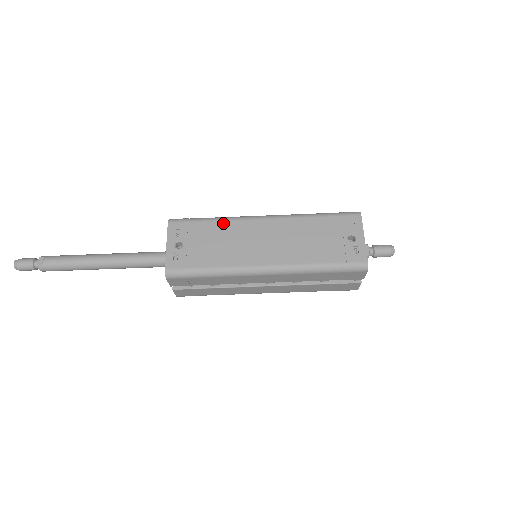
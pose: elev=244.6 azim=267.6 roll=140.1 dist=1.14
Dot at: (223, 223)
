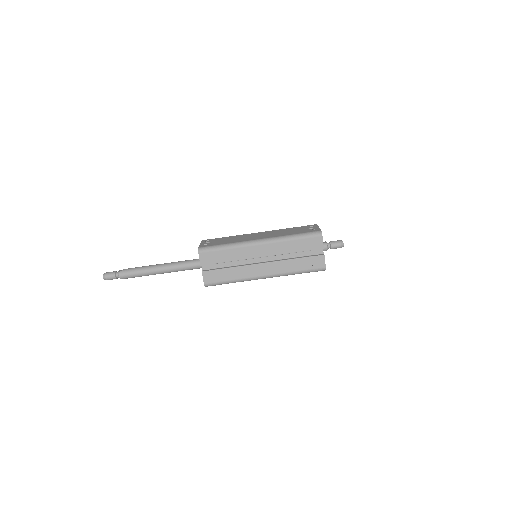
Dot at: (234, 236)
